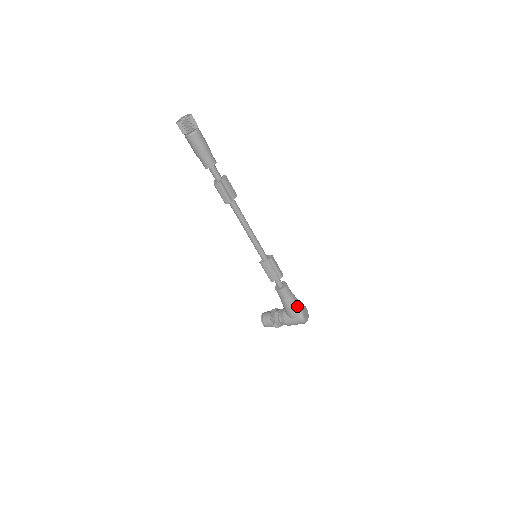
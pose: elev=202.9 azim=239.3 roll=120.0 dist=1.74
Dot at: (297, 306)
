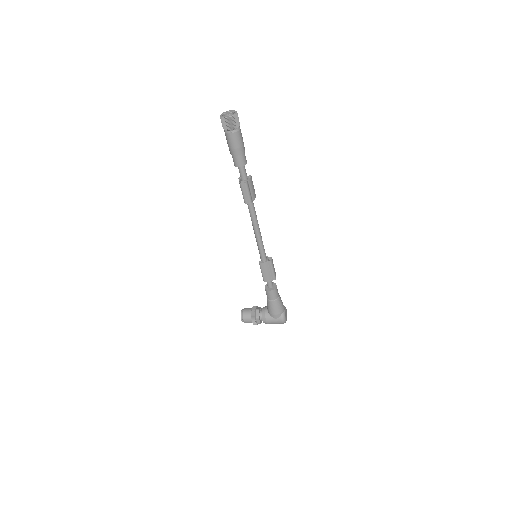
Dot at: (281, 307)
